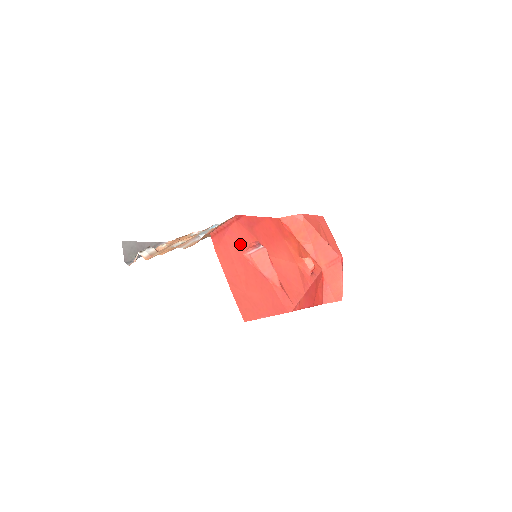
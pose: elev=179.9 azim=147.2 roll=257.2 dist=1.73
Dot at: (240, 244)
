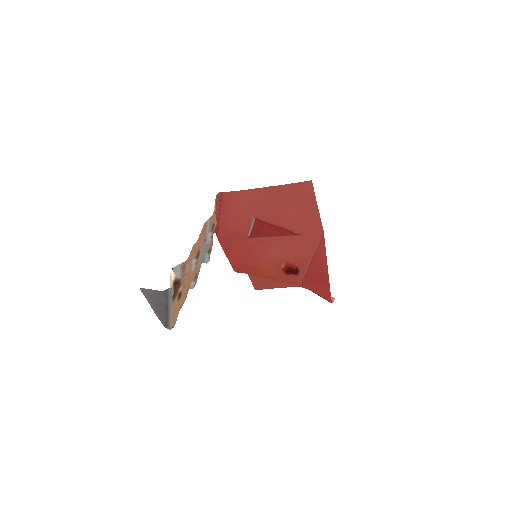
Dot at: (241, 218)
